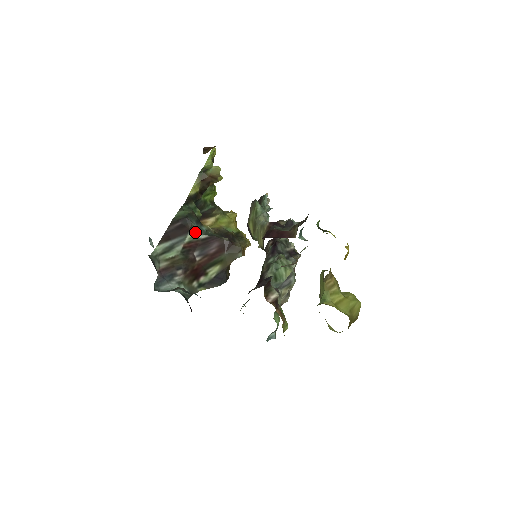
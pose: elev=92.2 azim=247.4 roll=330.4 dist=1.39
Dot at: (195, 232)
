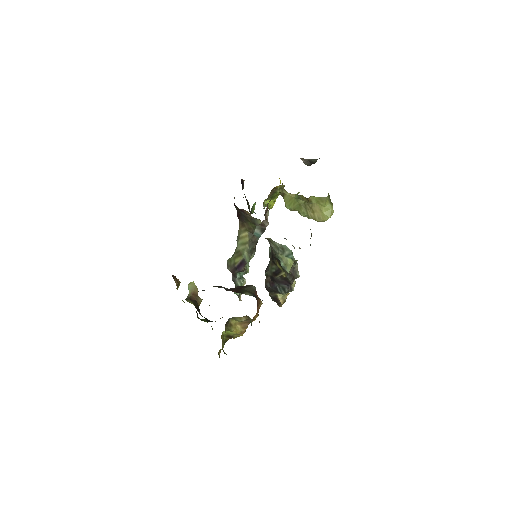
Dot at: occluded
